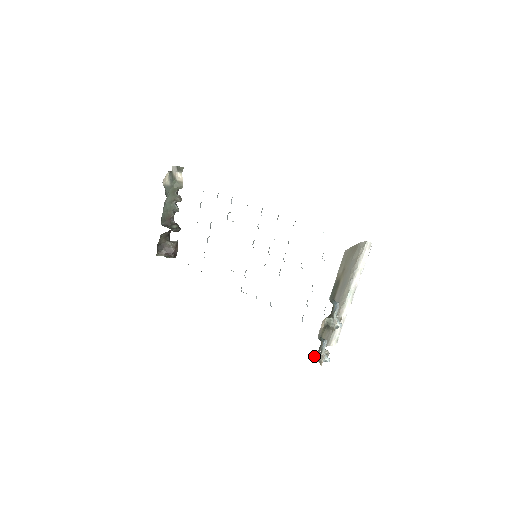
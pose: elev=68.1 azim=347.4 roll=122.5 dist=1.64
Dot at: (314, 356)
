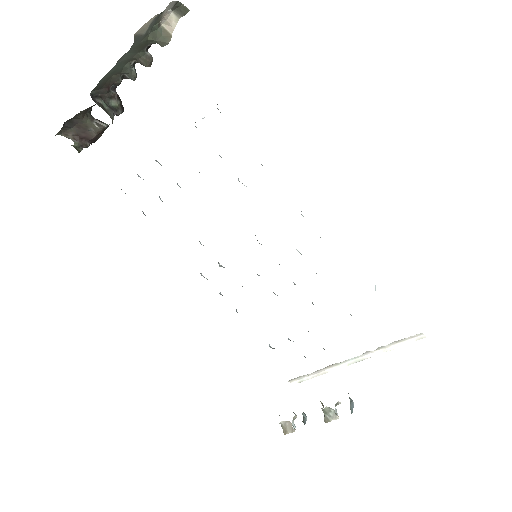
Dot at: (281, 422)
